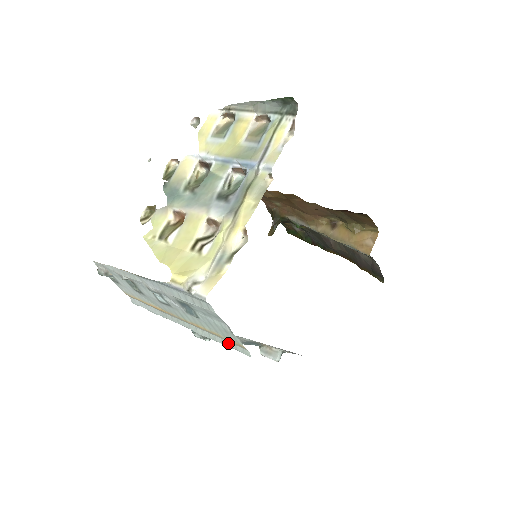
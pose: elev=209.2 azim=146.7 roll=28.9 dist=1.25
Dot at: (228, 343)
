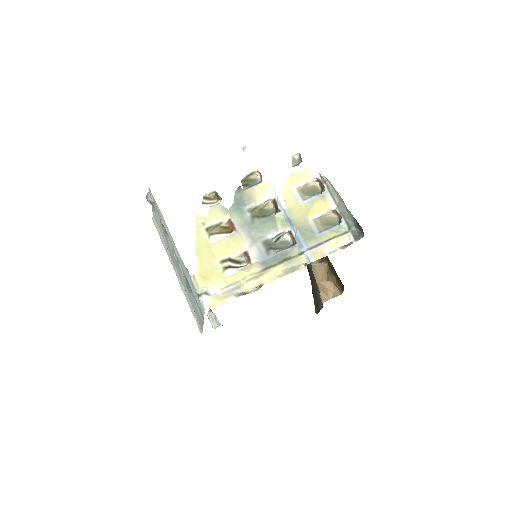
Dot at: (195, 314)
